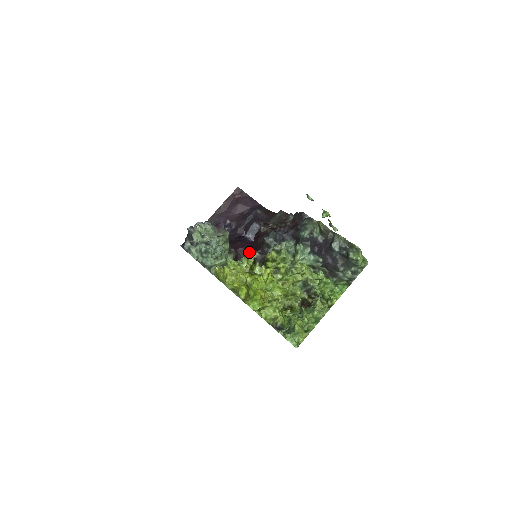
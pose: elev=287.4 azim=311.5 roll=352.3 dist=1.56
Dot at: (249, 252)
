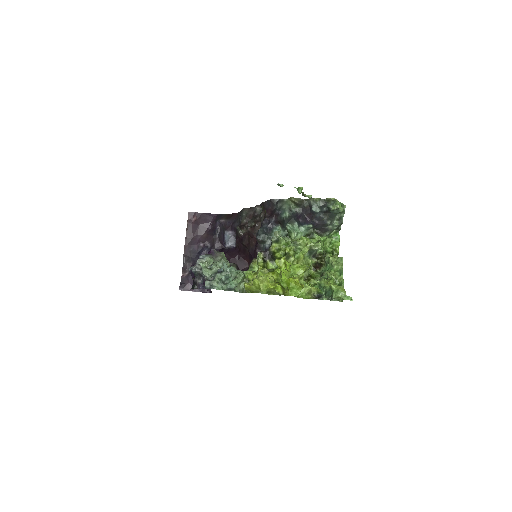
Dot at: (240, 257)
